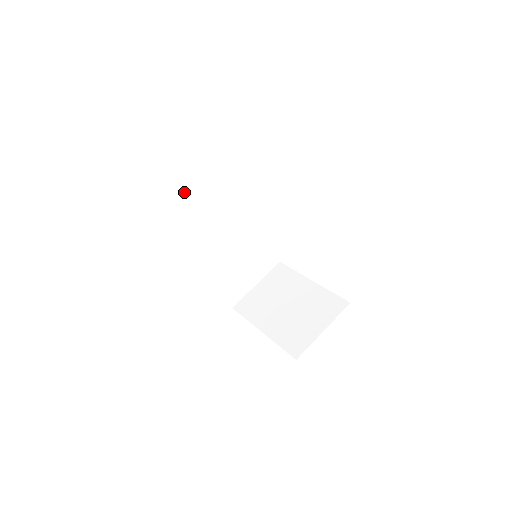
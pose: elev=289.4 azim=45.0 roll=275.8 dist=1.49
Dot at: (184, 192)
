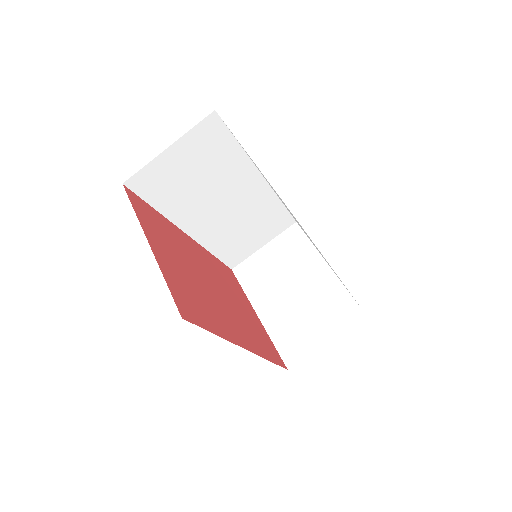
Dot at: (166, 163)
